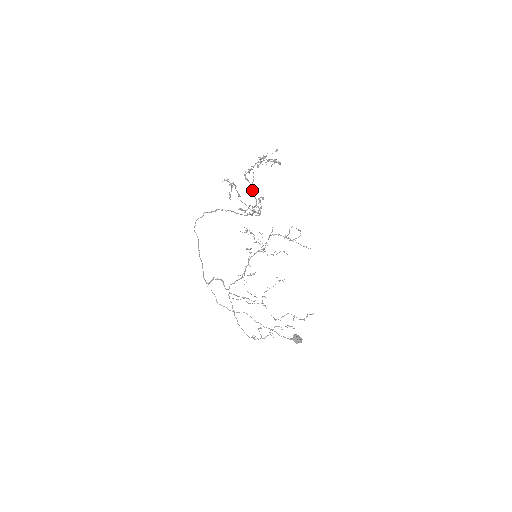
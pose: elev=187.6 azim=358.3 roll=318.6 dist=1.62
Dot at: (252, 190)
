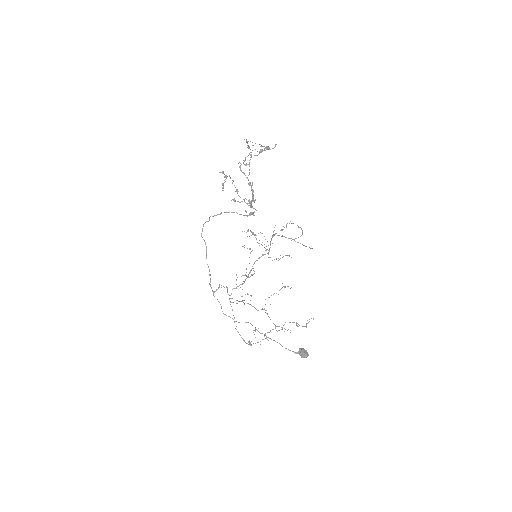
Dot at: (248, 183)
